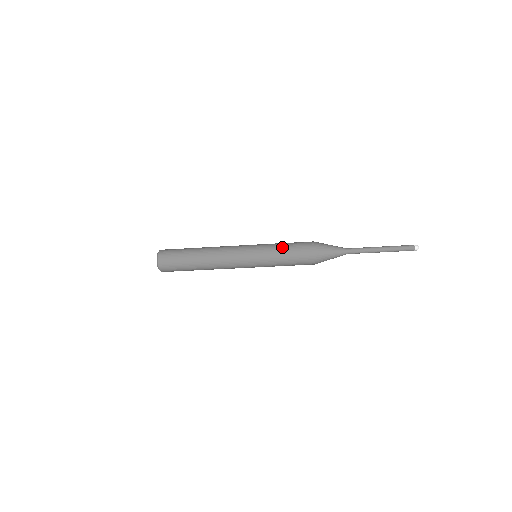
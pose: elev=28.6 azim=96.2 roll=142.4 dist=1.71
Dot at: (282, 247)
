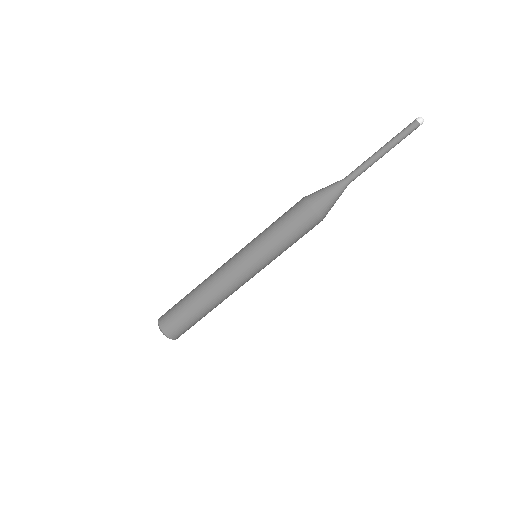
Dot at: occluded
